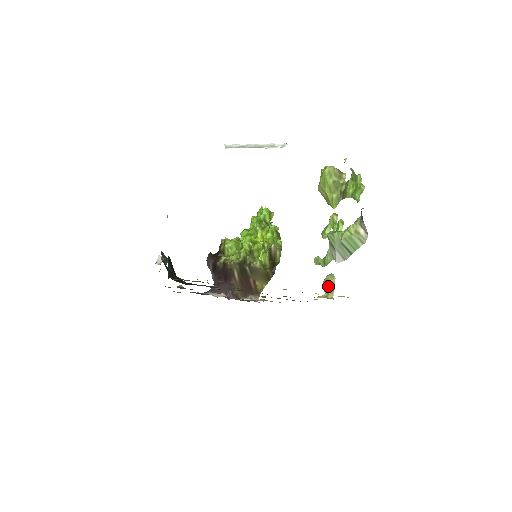
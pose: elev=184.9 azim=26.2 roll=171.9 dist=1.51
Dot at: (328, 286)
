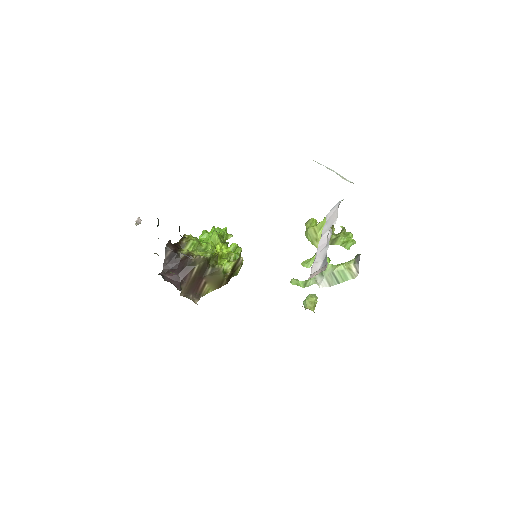
Dot at: (312, 301)
